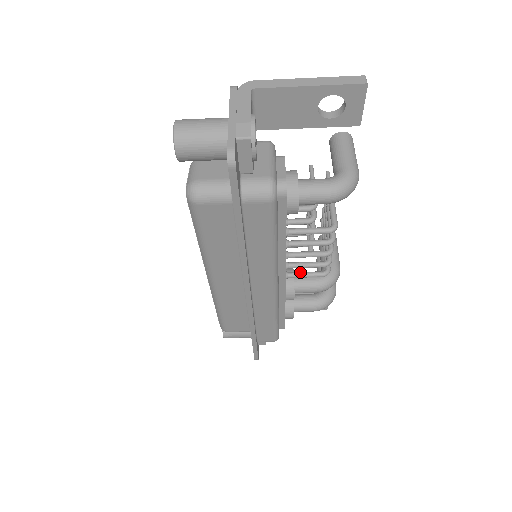
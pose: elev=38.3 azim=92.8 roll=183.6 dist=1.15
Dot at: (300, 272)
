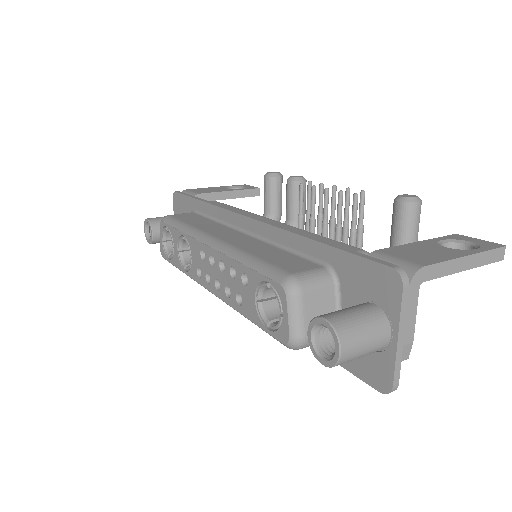
Dot at: occluded
